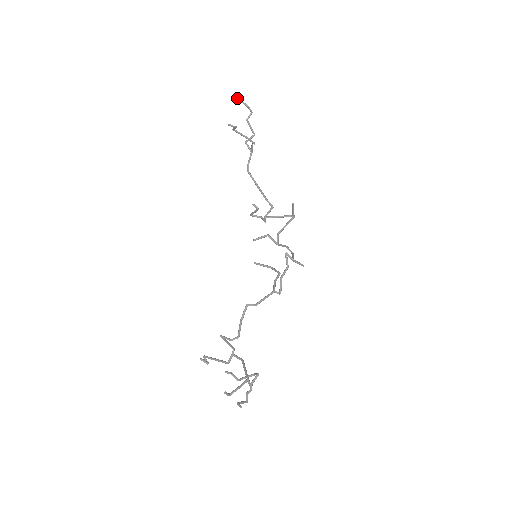
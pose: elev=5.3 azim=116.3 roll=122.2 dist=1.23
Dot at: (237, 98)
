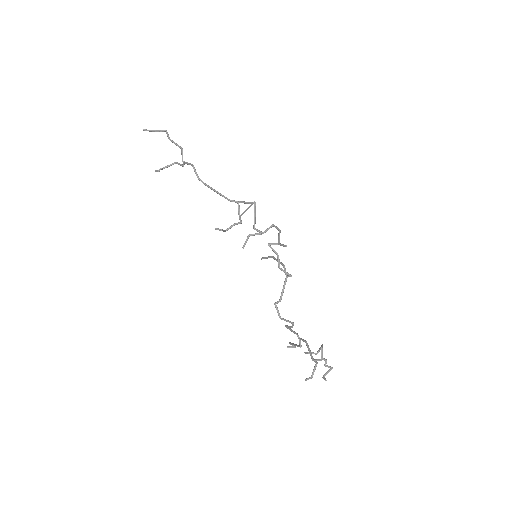
Dot at: occluded
